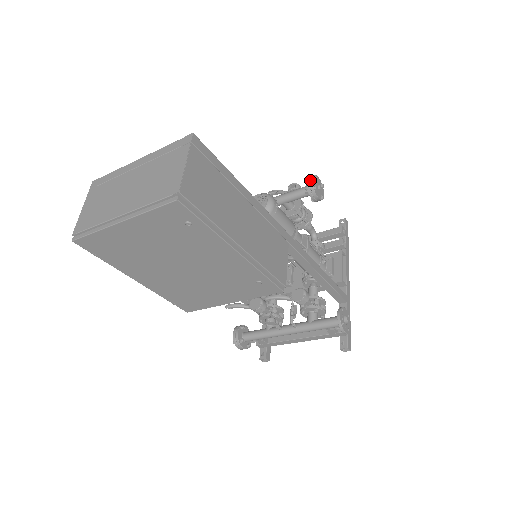
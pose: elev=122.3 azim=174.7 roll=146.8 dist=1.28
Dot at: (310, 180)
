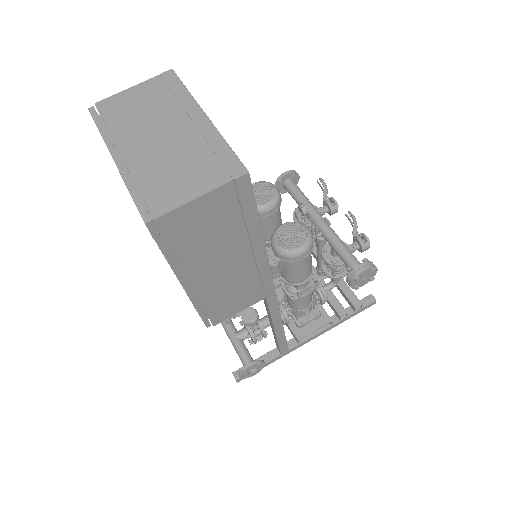
Dot at: (363, 268)
